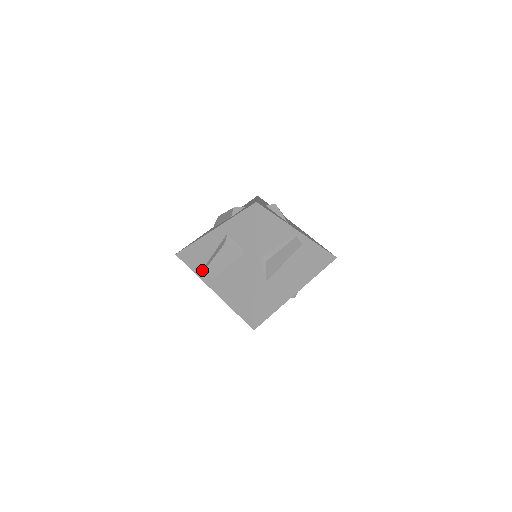
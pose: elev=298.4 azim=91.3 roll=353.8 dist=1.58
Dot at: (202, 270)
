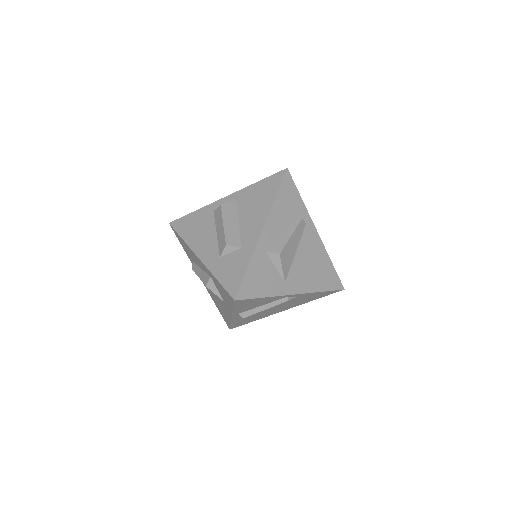
Dot at: (192, 261)
